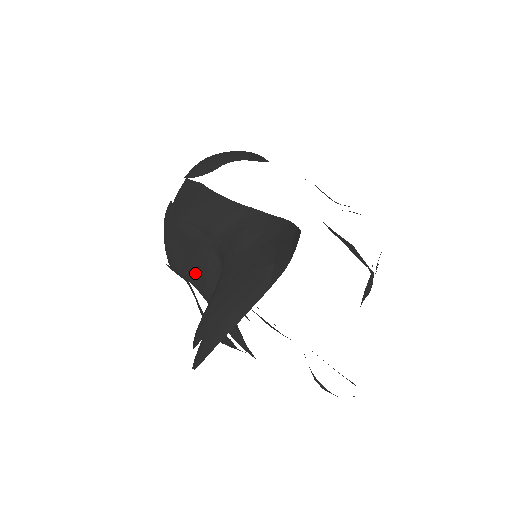
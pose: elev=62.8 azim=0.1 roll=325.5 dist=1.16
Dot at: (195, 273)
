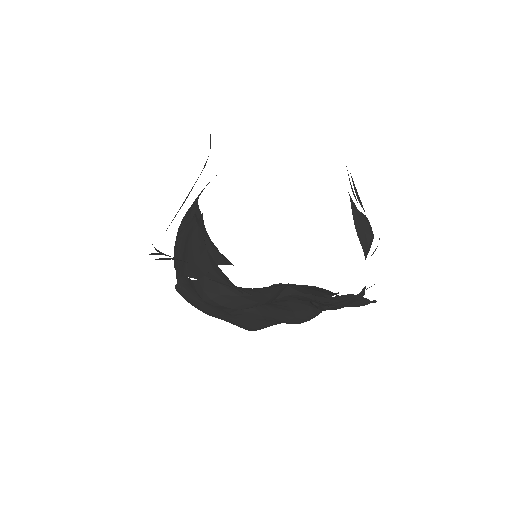
Dot at: (187, 260)
